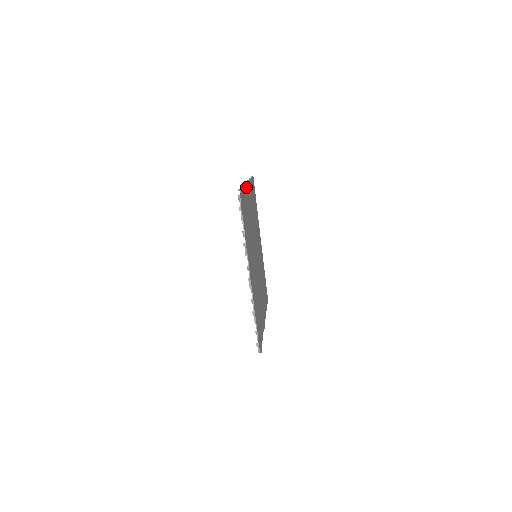
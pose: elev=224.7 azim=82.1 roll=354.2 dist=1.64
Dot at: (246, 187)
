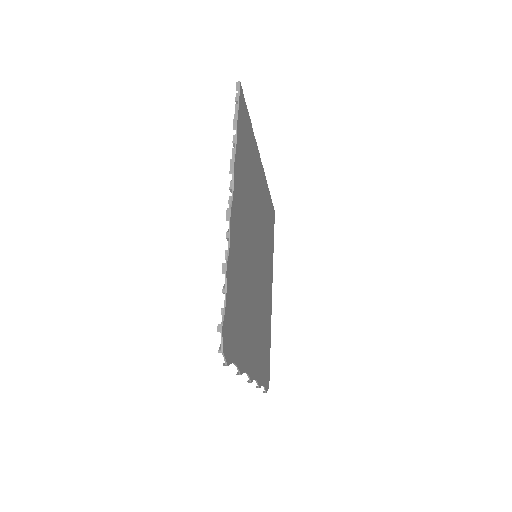
Dot at: (230, 233)
